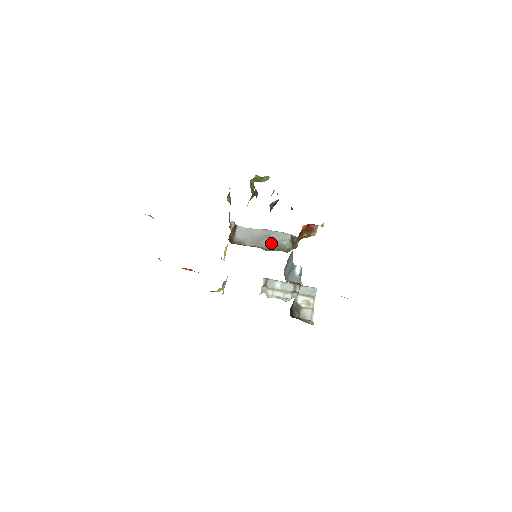
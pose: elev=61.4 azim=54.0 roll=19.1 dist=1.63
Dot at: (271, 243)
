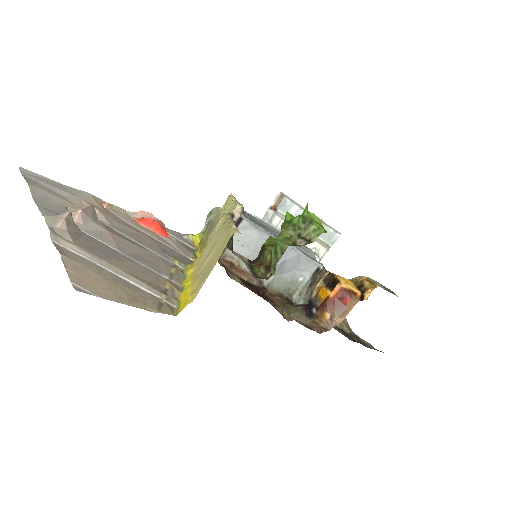
Dot at: (280, 273)
